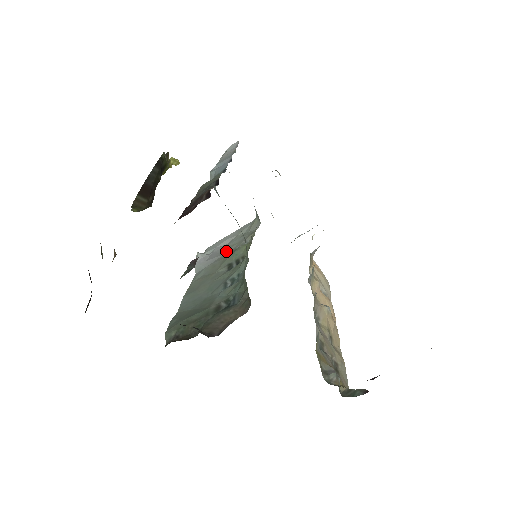
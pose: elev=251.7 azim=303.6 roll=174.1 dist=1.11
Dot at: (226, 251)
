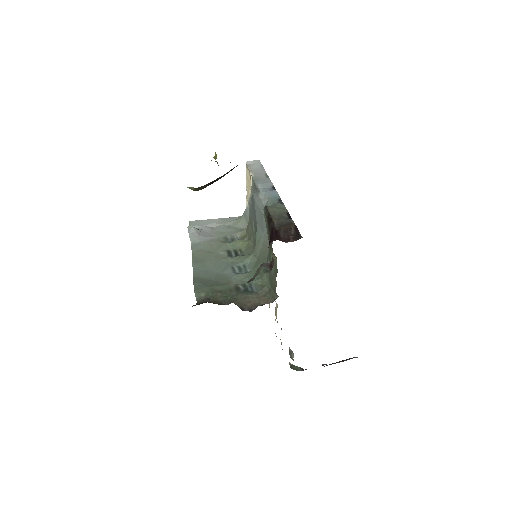
Dot at: (217, 235)
